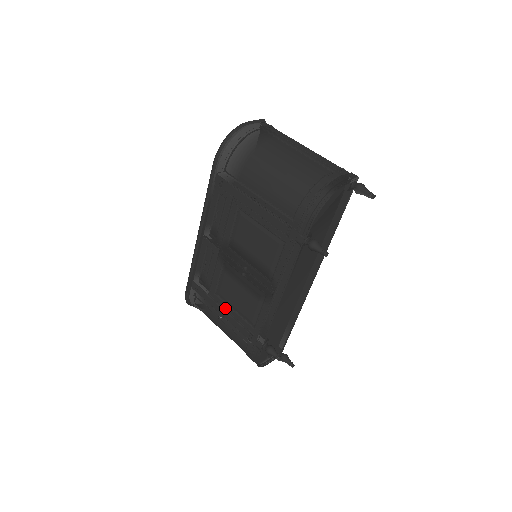
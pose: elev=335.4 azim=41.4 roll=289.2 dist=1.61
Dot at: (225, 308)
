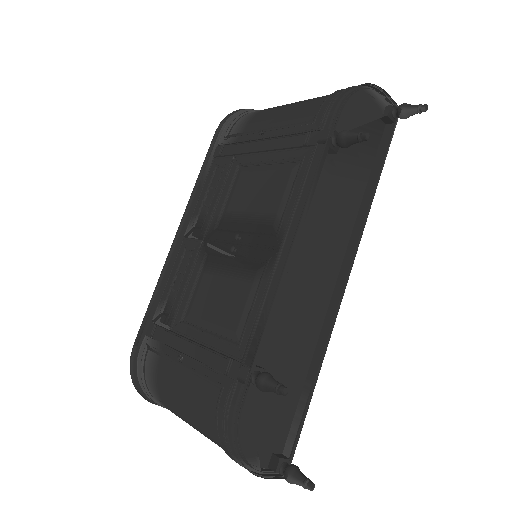
Dot at: (193, 336)
